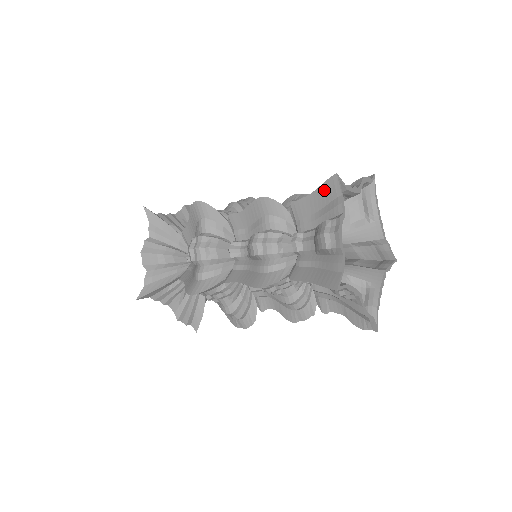
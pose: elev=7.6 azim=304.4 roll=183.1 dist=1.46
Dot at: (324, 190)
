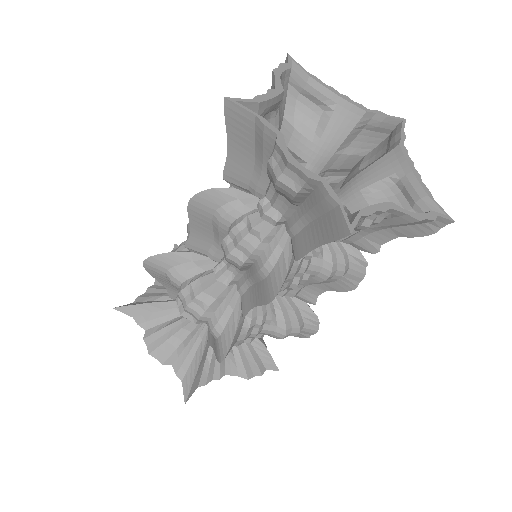
Dot at: (234, 130)
